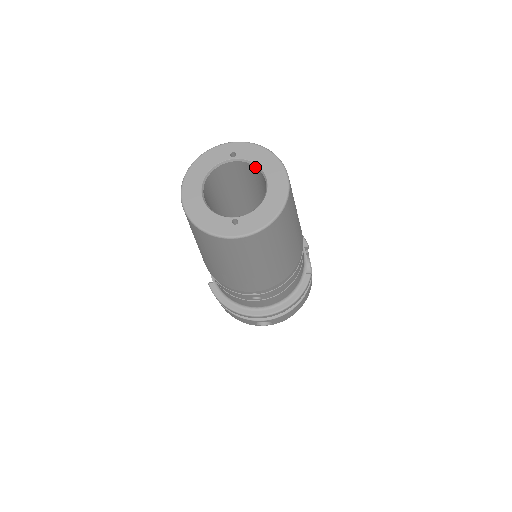
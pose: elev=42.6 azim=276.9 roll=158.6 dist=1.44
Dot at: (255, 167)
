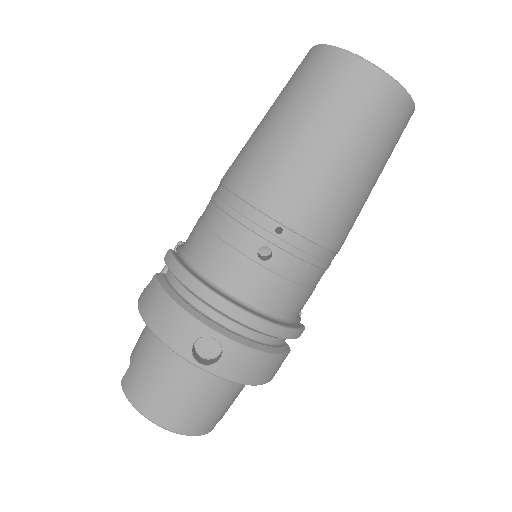
Dot at: occluded
